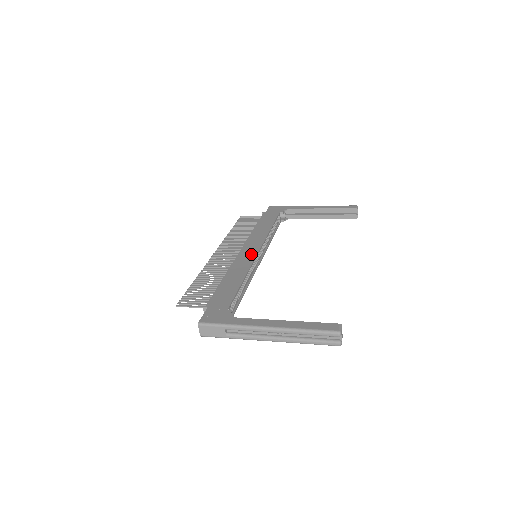
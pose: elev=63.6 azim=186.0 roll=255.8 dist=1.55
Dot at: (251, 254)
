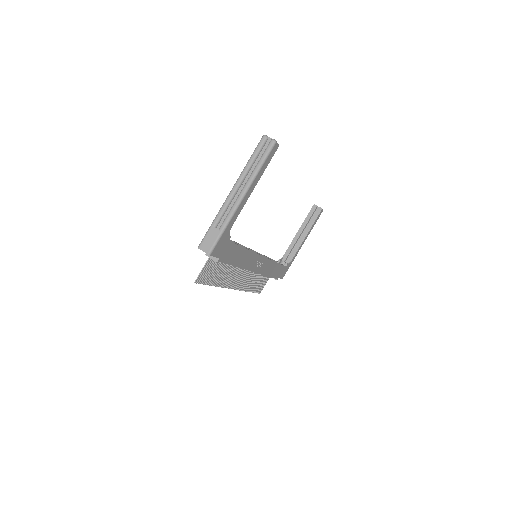
Dot at: occluded
